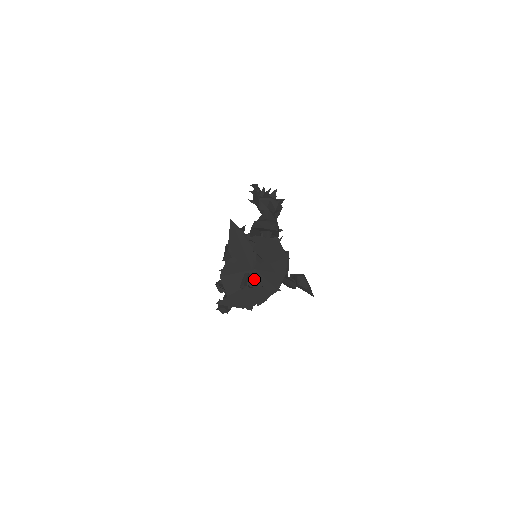
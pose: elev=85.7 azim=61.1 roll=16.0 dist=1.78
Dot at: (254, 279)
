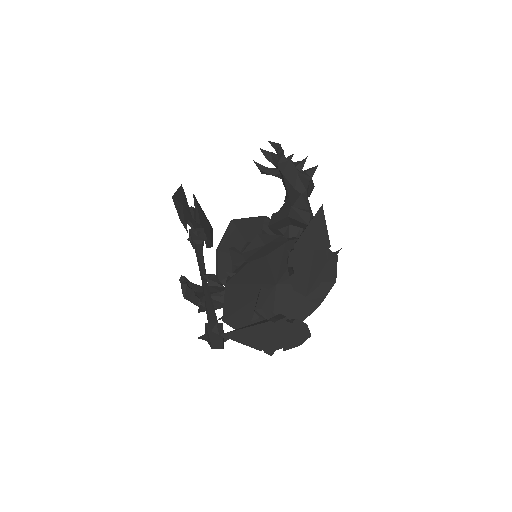
Dot at: (269, 299)
